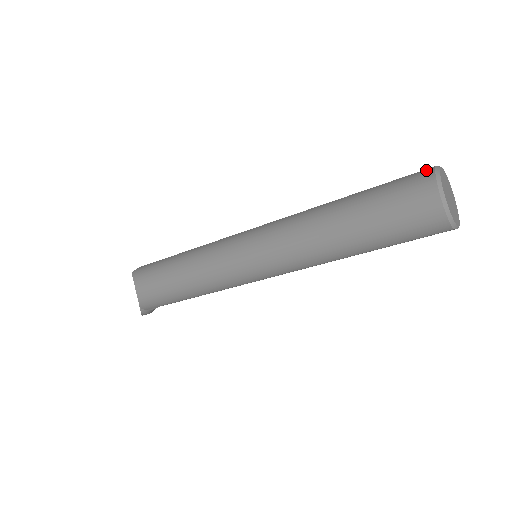
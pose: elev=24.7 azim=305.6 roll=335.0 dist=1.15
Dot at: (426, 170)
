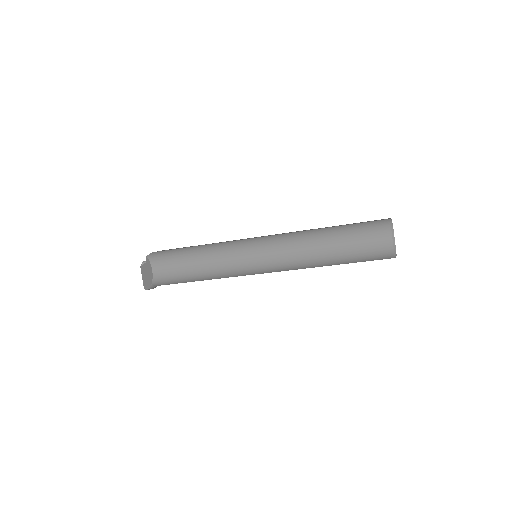
Dot at: (384, 220)
